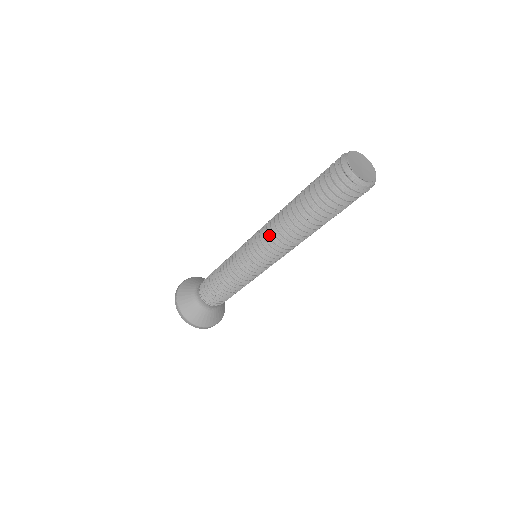
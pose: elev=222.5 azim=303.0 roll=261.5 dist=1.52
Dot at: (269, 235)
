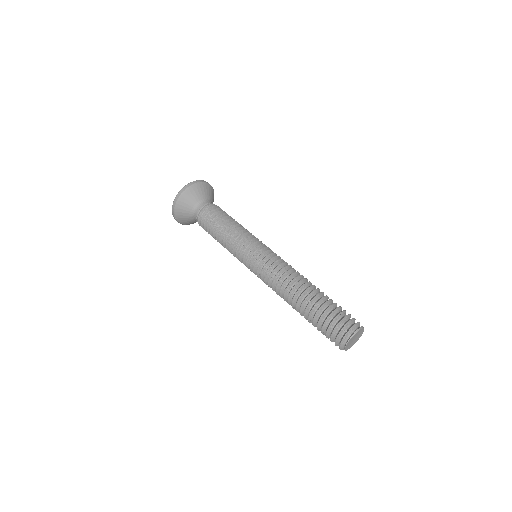
Dot at: (272, 287)
